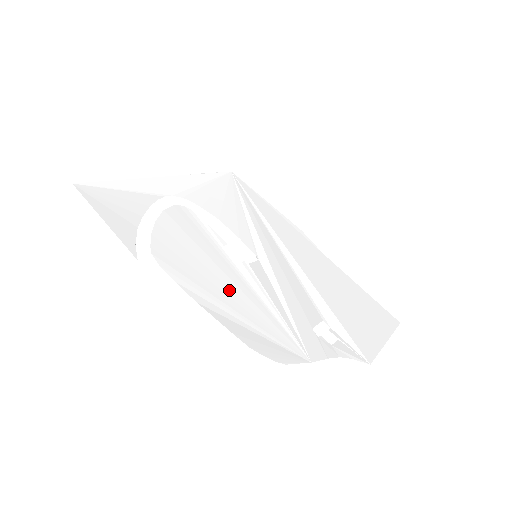
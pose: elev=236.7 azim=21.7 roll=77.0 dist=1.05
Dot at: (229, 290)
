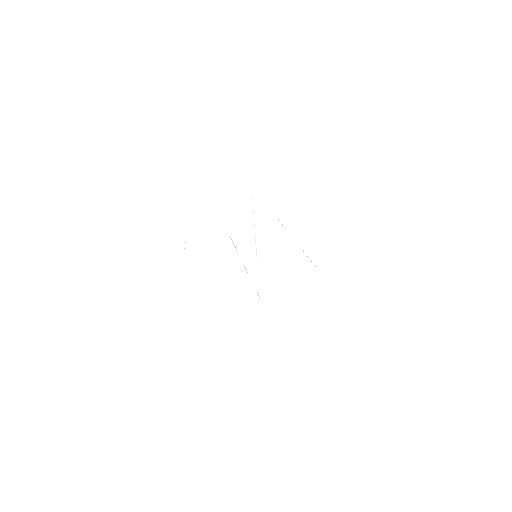
Dot at: (235, 281)
